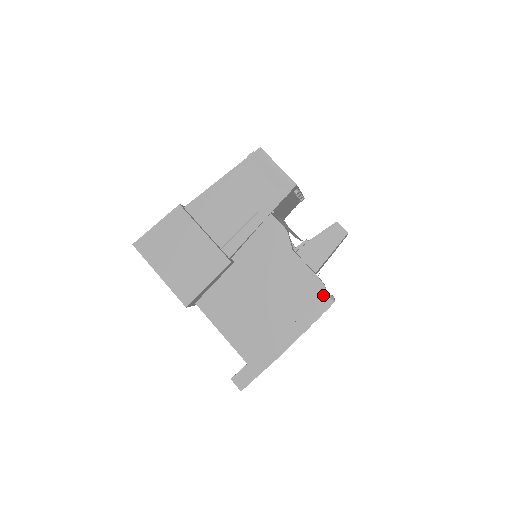
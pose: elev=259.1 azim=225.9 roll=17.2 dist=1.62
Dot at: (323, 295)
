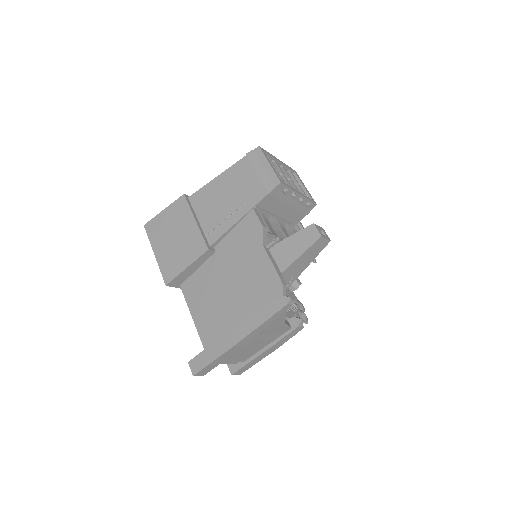
Dot at: (279, 295)
